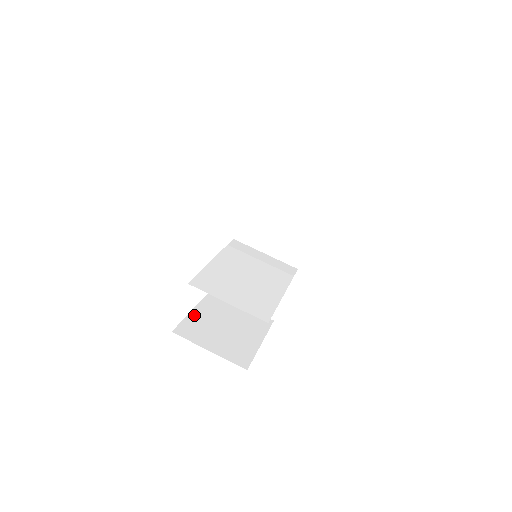
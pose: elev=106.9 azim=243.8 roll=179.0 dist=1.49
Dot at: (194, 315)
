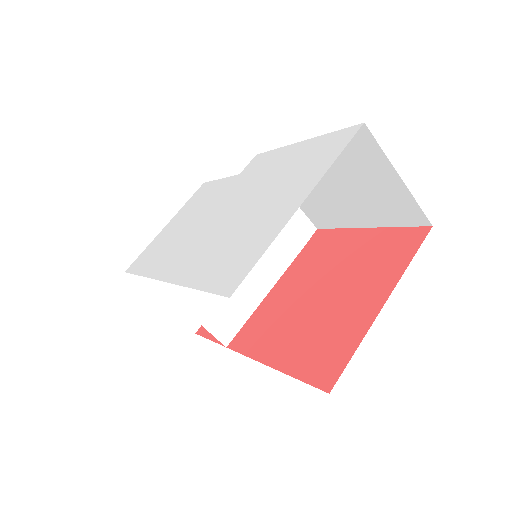
Dot at: occluded
